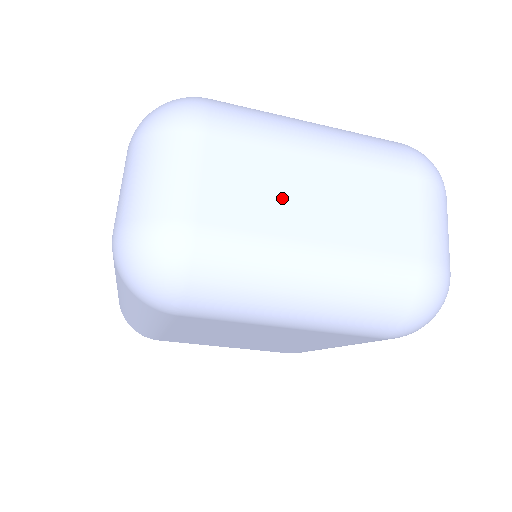
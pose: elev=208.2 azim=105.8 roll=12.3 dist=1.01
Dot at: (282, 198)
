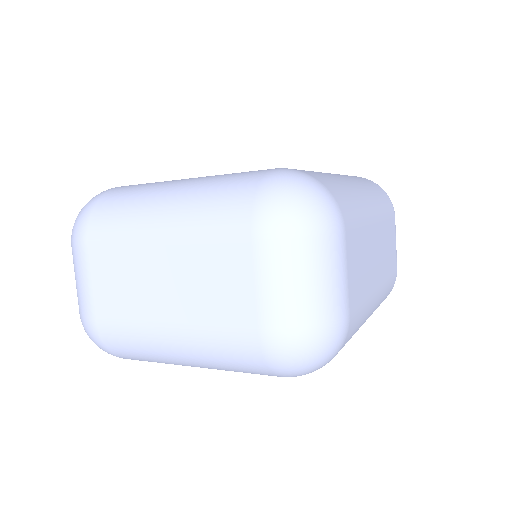
Dot at: (140, 290)
